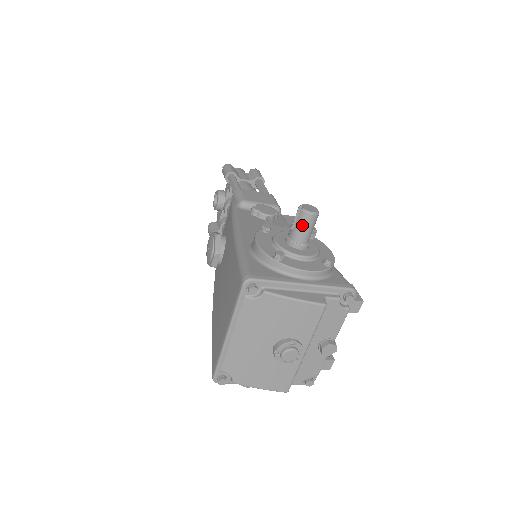
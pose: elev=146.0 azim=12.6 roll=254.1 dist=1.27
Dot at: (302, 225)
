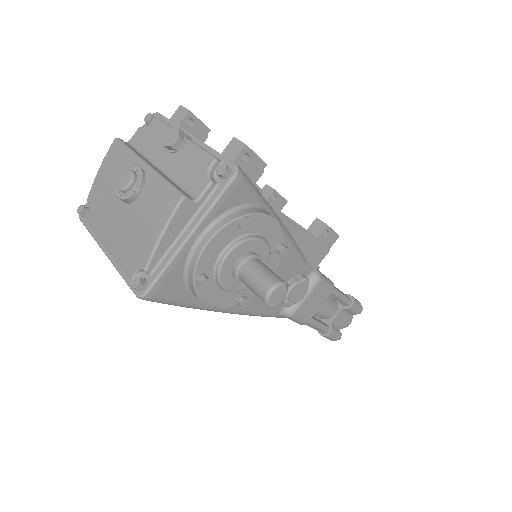
Dot at: occluded
